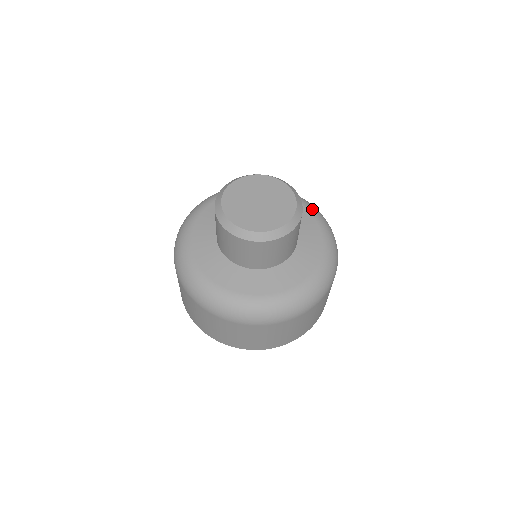
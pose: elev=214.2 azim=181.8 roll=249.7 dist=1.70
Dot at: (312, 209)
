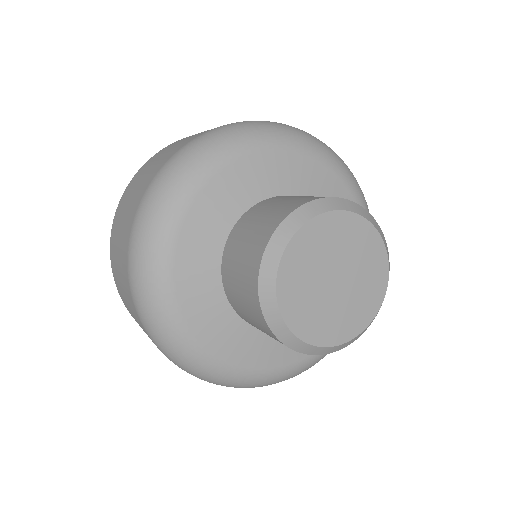
Dot at: occluded
